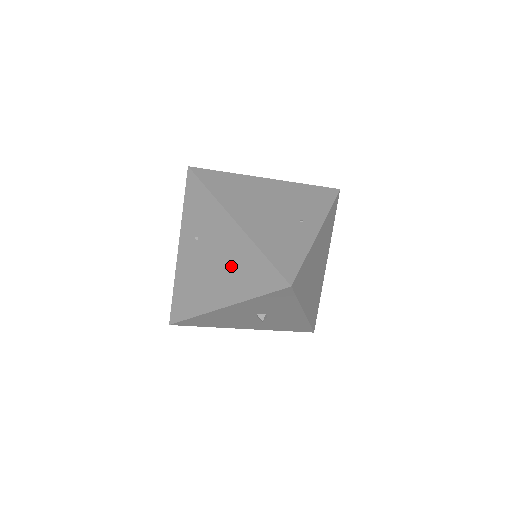
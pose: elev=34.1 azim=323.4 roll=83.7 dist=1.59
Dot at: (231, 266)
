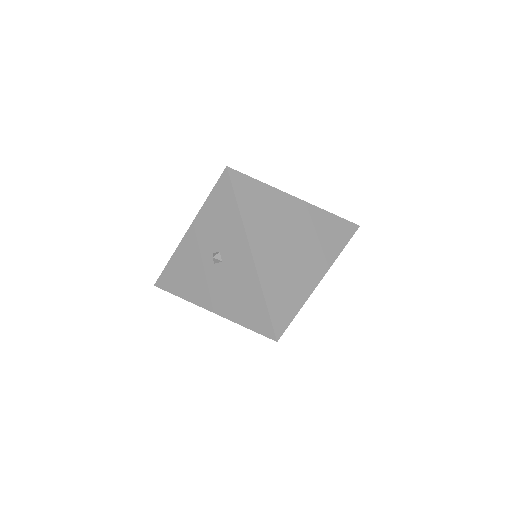
Dot at: occluded
